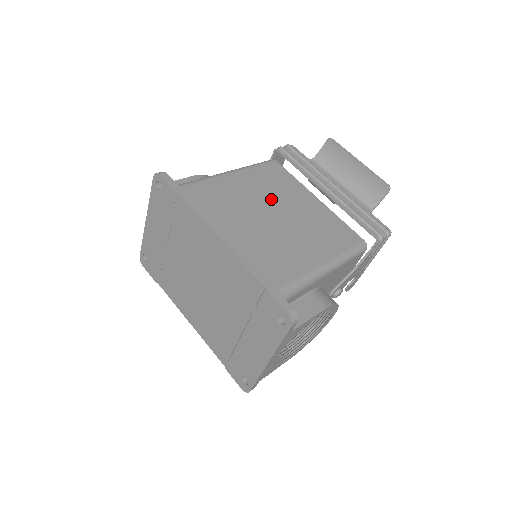
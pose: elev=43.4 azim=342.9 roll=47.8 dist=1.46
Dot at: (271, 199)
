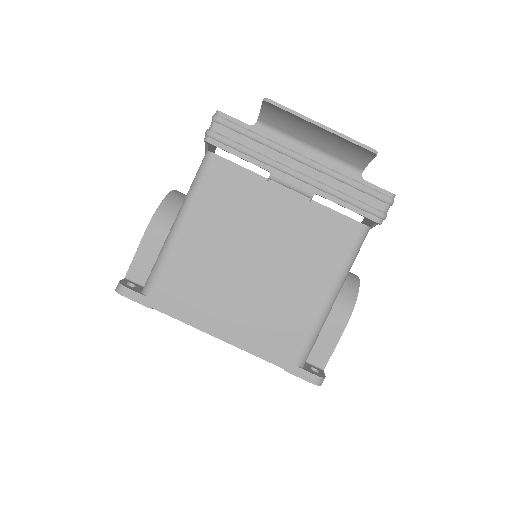
Dot at: (240, 239)
